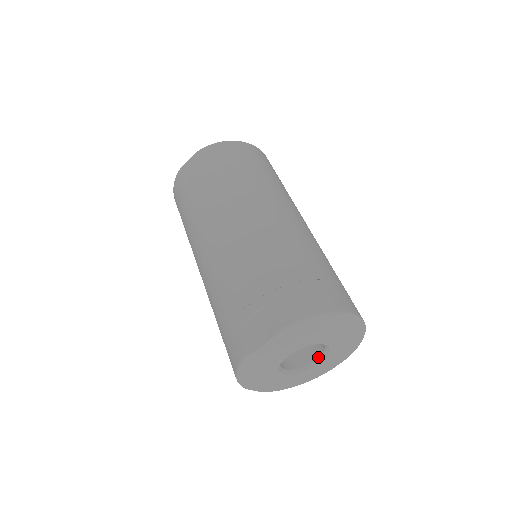
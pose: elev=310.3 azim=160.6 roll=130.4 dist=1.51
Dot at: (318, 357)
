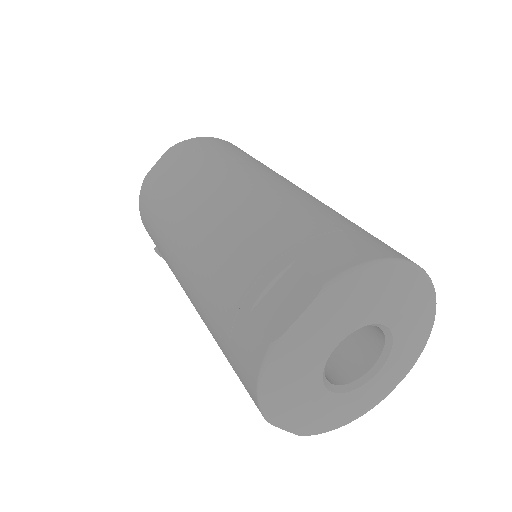
Dot at: (374, 361)
